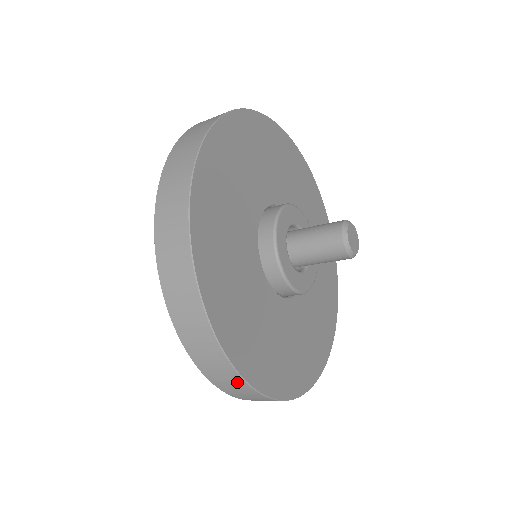
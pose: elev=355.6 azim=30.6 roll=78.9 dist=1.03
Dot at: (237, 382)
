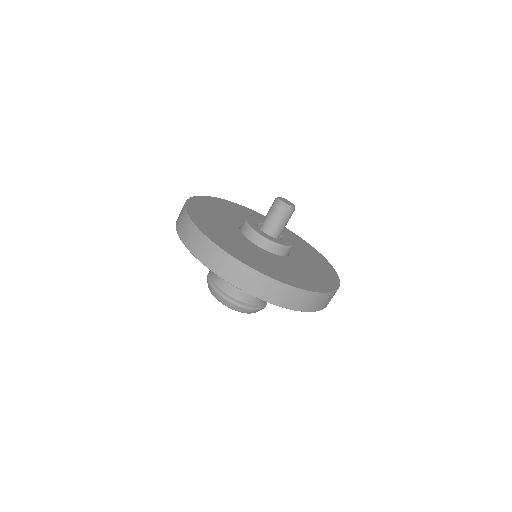
Dot at: (330, 297)
